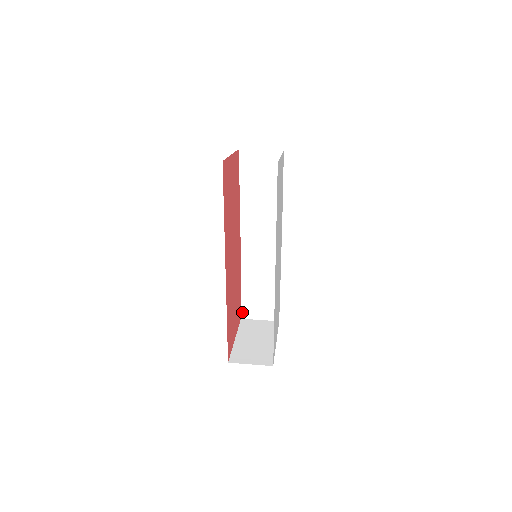
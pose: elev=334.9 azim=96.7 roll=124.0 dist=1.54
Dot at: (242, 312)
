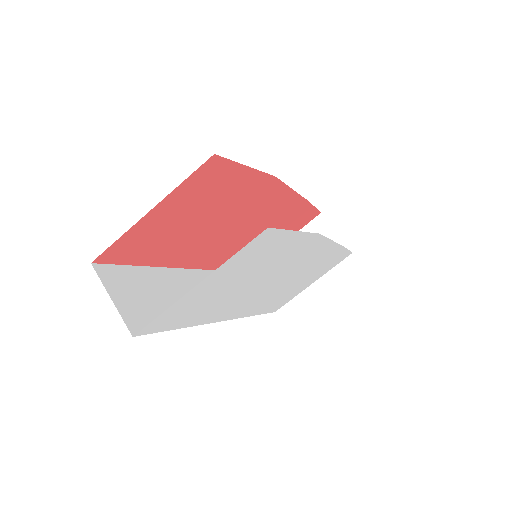
Dot at: occluded
